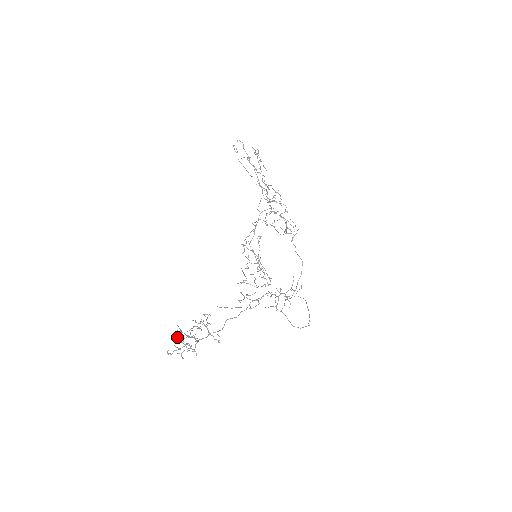
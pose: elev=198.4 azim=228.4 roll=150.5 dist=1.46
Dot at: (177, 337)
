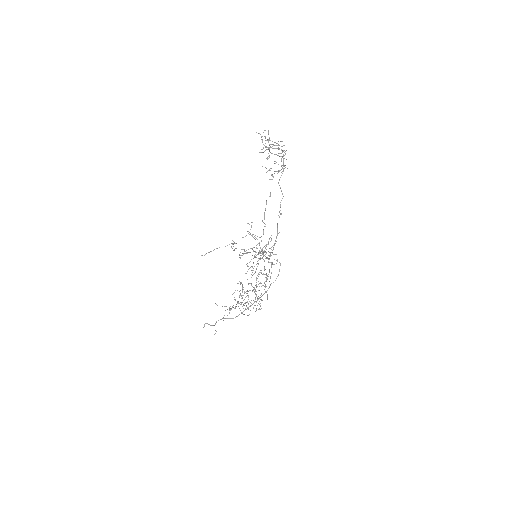
Dot at: occluded
